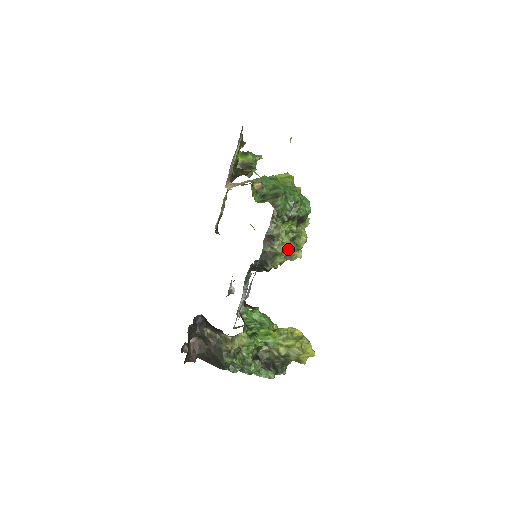
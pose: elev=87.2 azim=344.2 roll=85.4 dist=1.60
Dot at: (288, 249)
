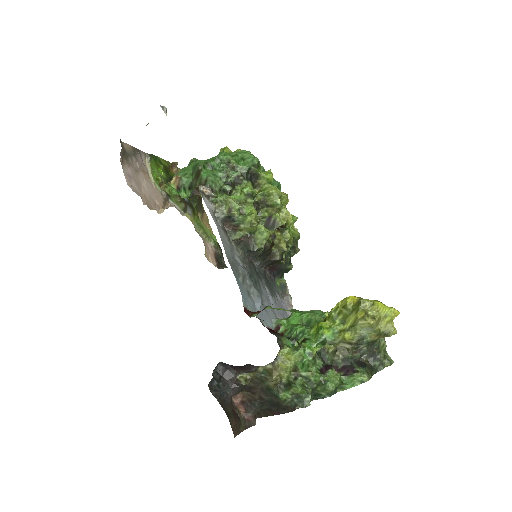
Dot at: (266, 218)
